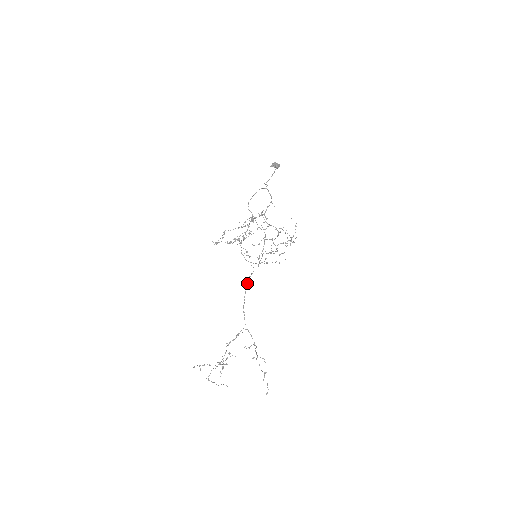
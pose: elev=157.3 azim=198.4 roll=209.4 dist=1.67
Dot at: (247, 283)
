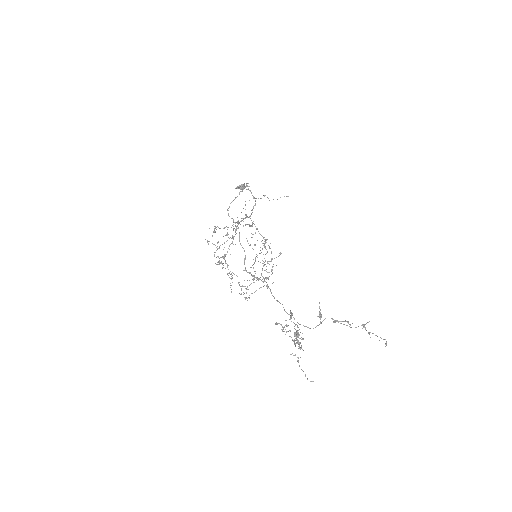
Dot at: (260, 279)
